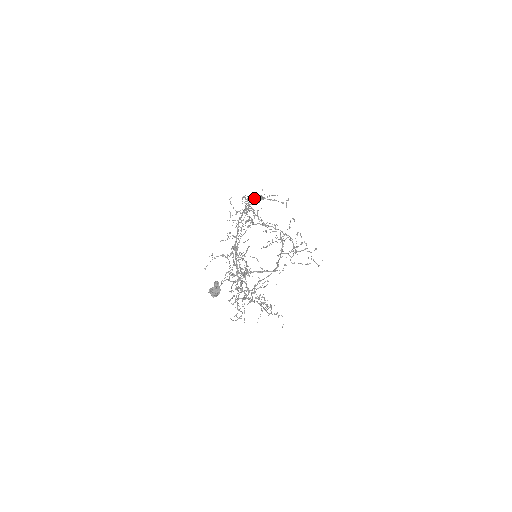
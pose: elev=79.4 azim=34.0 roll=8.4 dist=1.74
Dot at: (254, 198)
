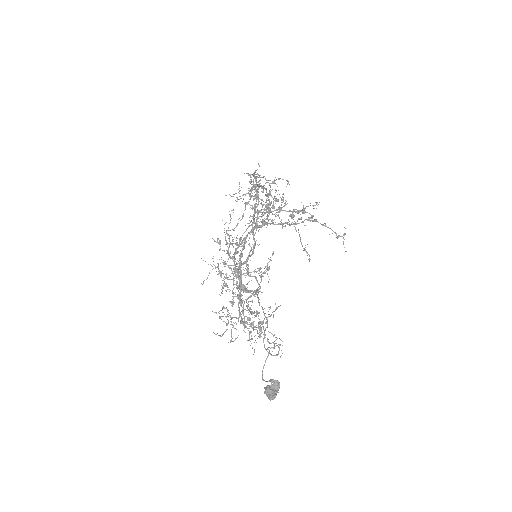
Dot at: (299, 211)
